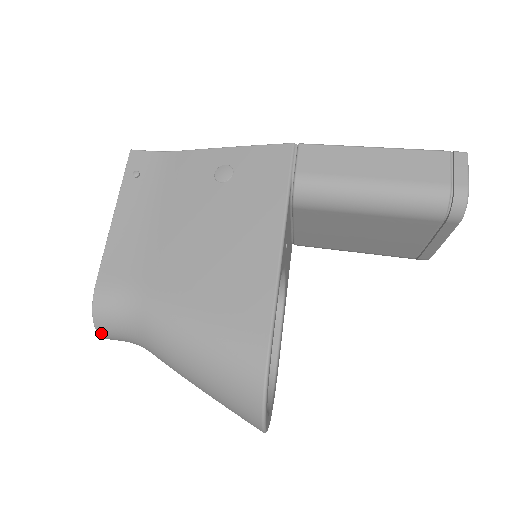
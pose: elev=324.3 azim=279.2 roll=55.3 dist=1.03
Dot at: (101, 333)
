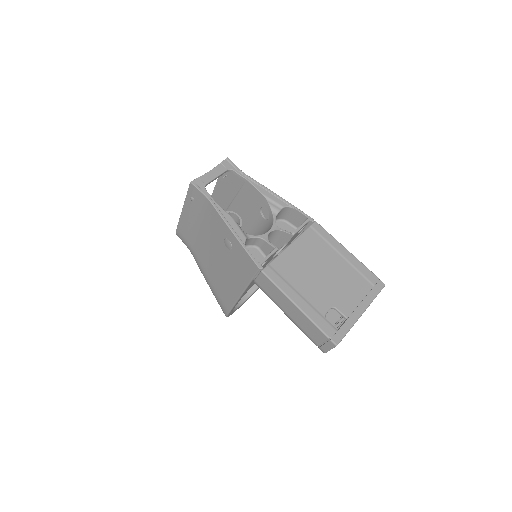
Dot at: occluded
